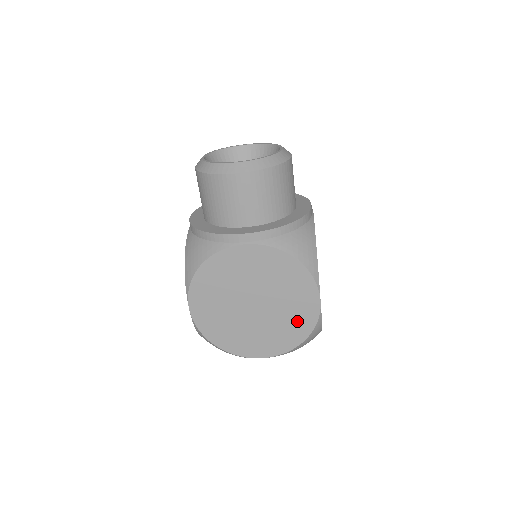
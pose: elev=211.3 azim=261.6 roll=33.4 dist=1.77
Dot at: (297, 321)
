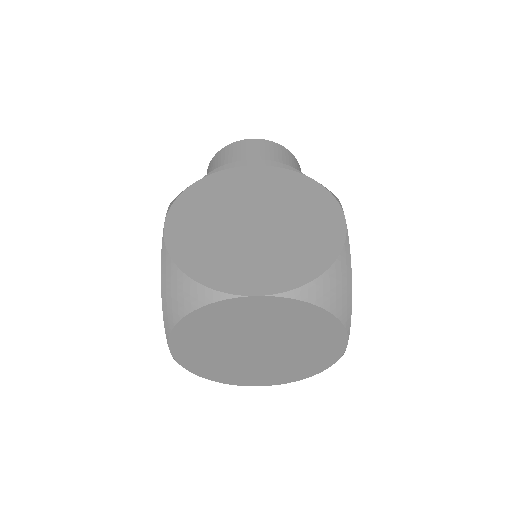
Dot at: (315, 243)
